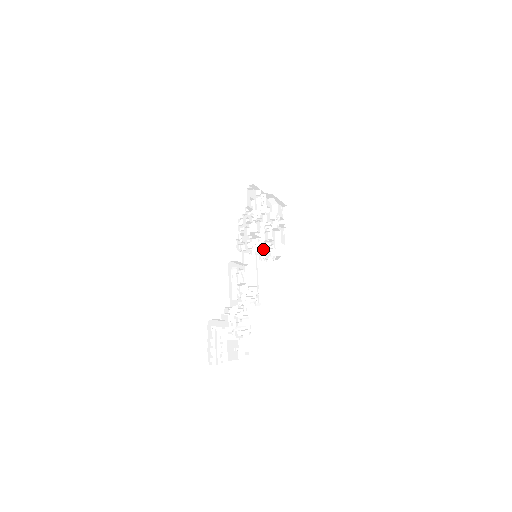
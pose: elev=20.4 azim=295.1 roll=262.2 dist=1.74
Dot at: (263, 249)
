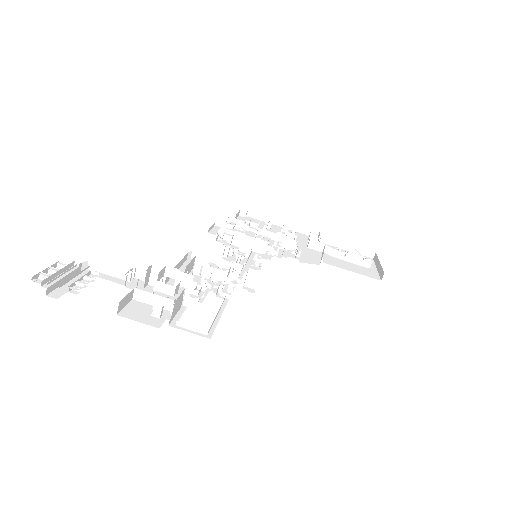
Dot at: occluded
